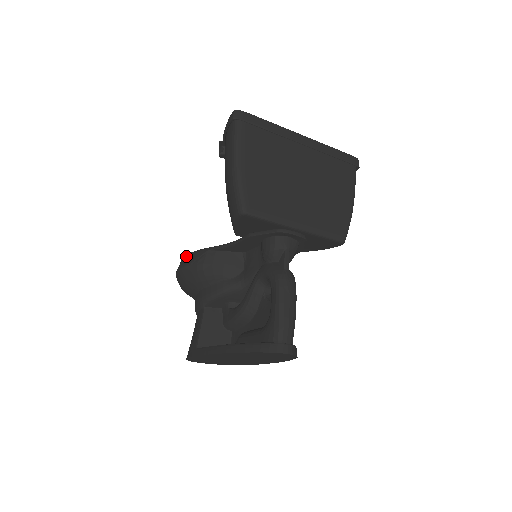
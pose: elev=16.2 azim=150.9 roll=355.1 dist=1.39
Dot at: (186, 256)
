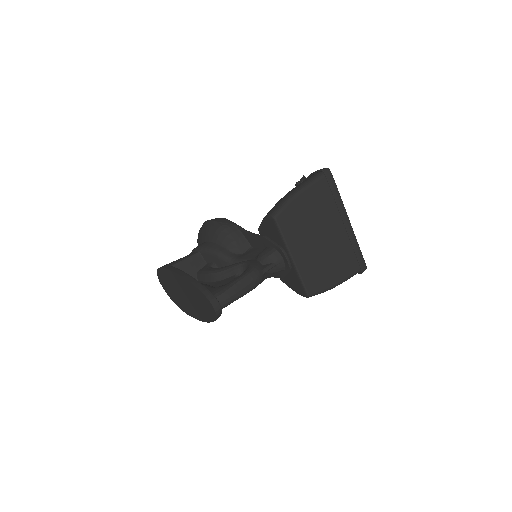
Dot at: (221, 218)
